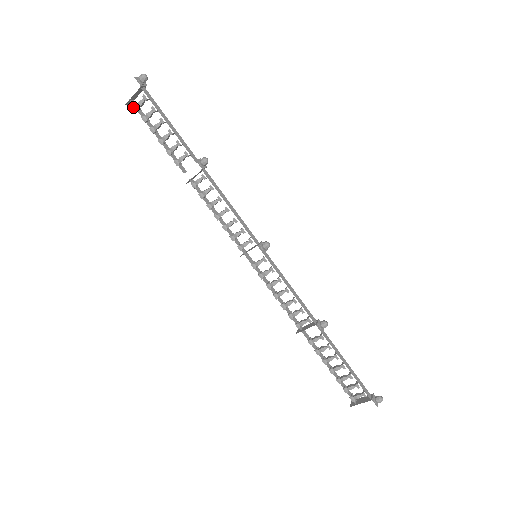
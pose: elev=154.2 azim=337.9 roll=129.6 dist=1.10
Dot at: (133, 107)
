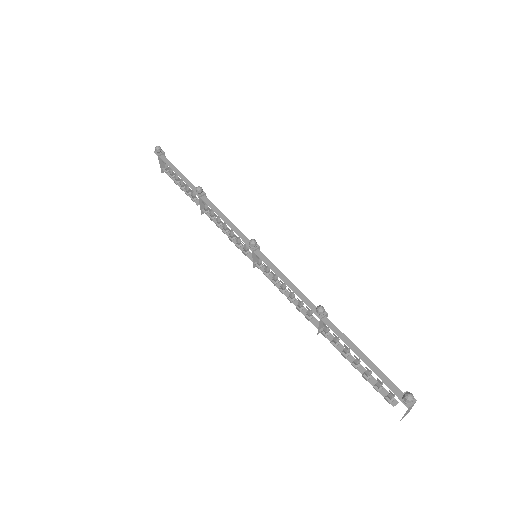
Dot at: occluded
